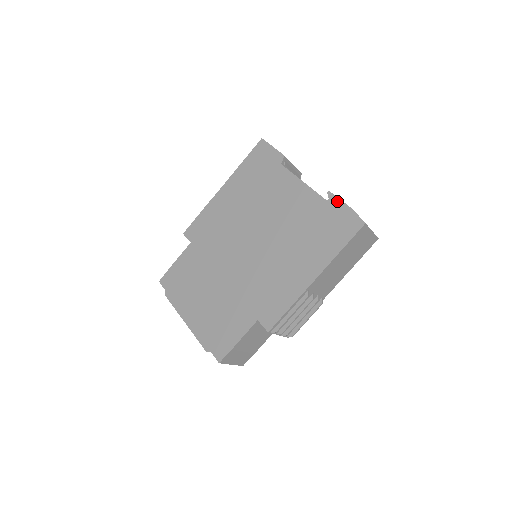
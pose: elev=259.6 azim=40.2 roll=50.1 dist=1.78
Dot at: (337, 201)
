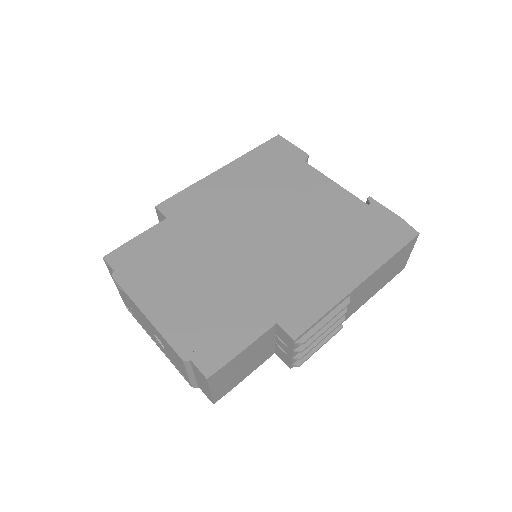
Dot at: (381, 207)
